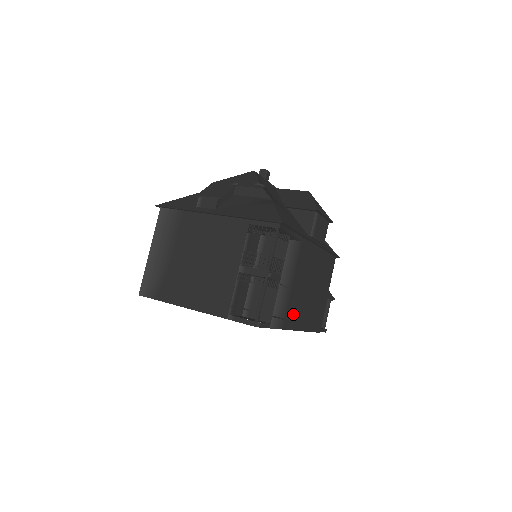
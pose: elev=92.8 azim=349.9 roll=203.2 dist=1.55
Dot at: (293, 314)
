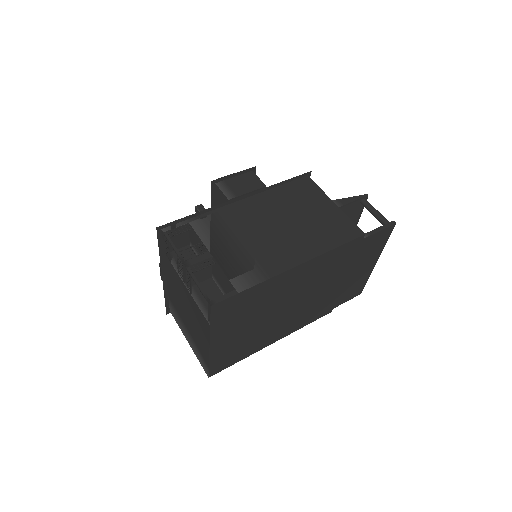
Dot at: (275, 258)
